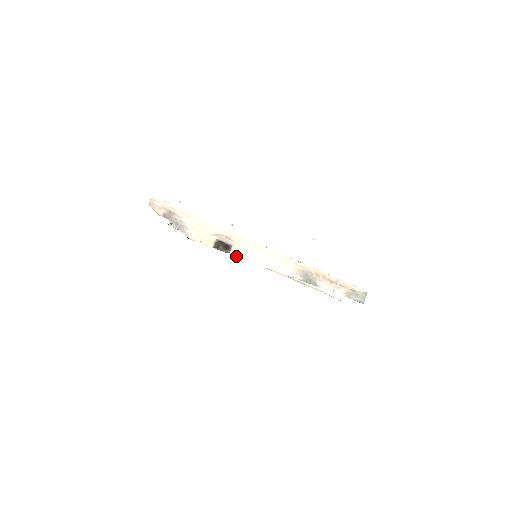
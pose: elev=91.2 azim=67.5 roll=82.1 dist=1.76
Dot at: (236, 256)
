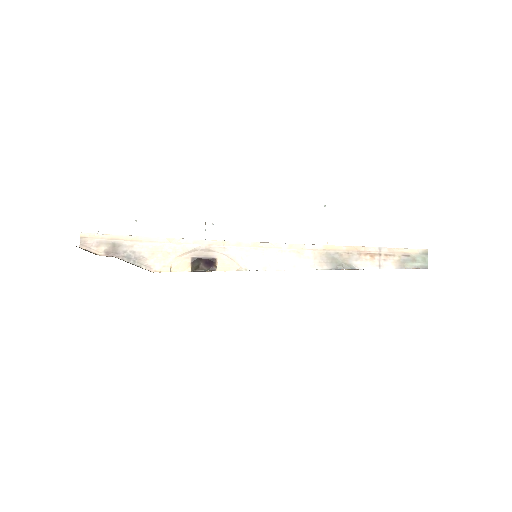
Dot at: occluded
